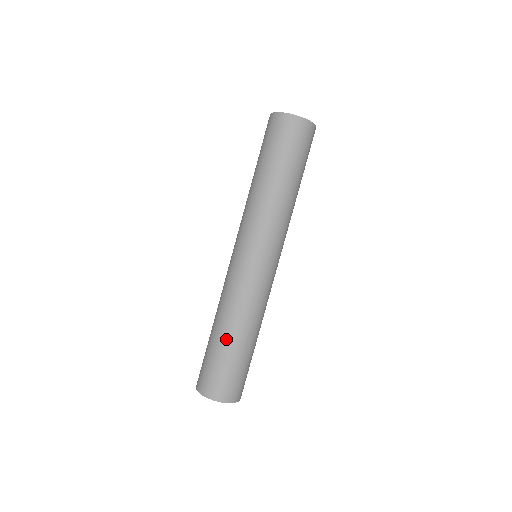
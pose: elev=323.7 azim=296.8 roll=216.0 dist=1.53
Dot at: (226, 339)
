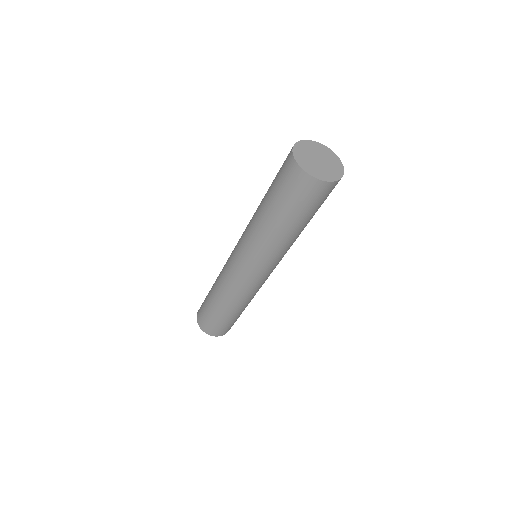
Dot at: (216, 306)
